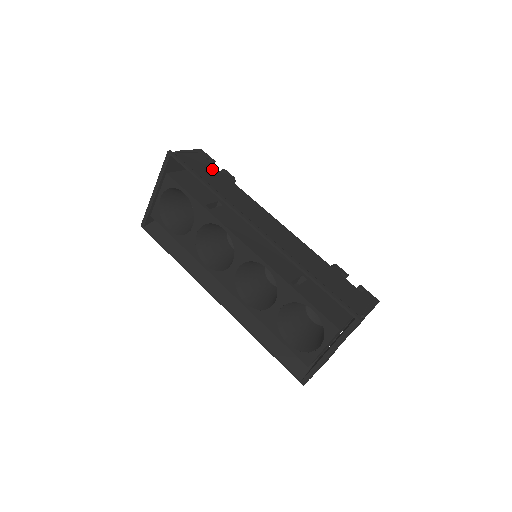
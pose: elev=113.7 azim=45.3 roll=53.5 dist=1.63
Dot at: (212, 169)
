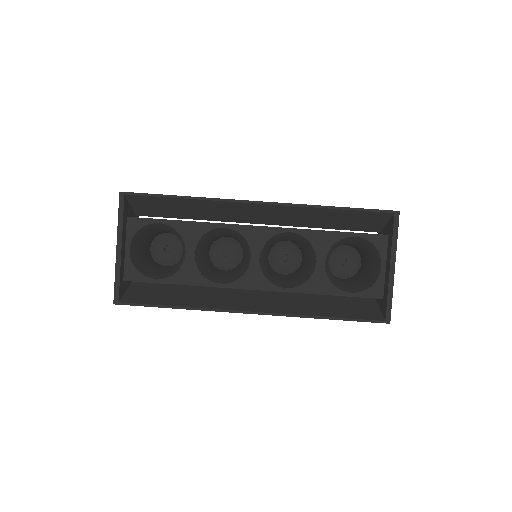
Dot at: occluded
